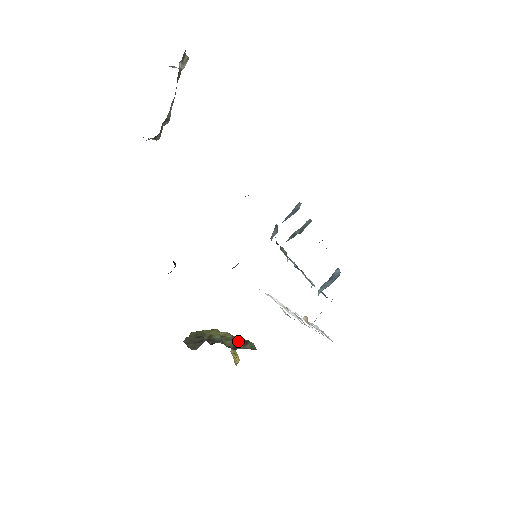
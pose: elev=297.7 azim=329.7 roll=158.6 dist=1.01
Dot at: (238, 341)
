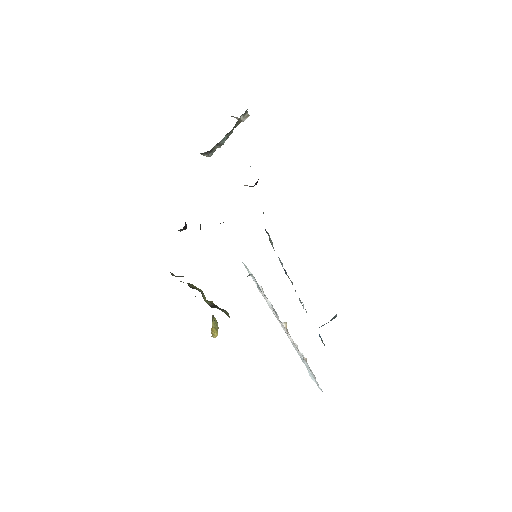
Dot at: (217, 306)
